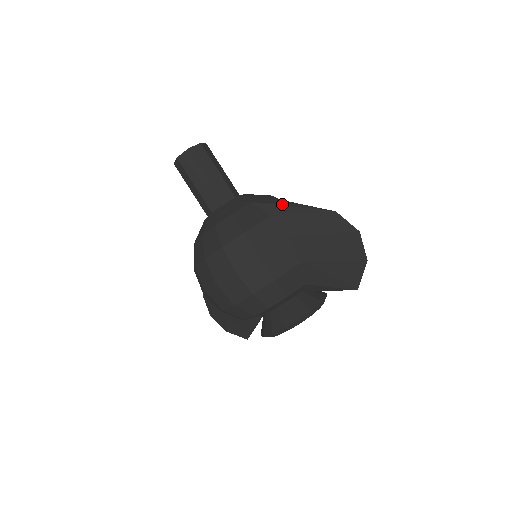
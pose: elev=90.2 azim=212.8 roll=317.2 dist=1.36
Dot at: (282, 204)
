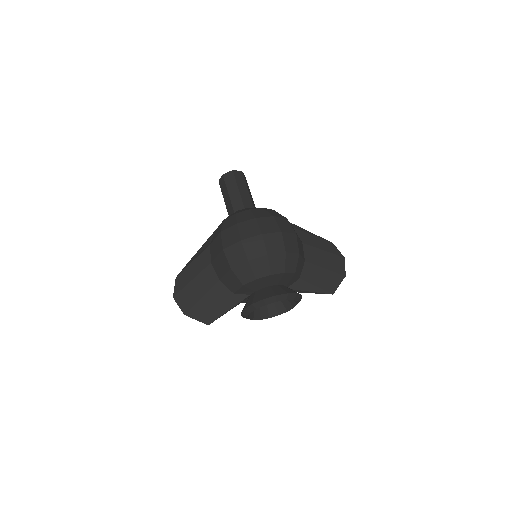
Dot at: (298, 226)
